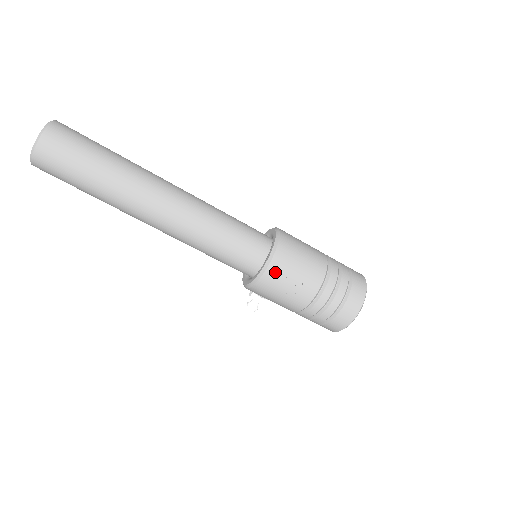
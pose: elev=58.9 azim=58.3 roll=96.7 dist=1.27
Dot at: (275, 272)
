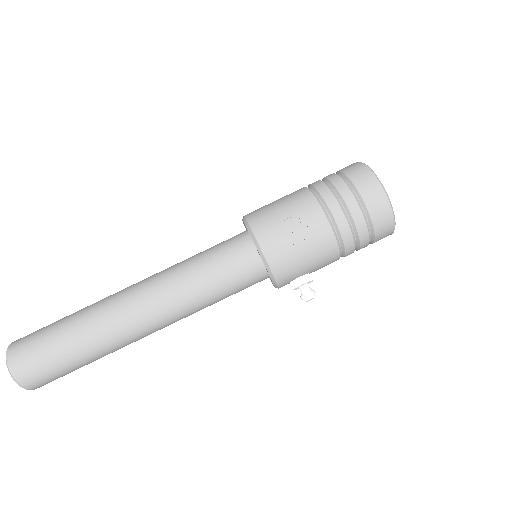
Dot at: (268, 238)
